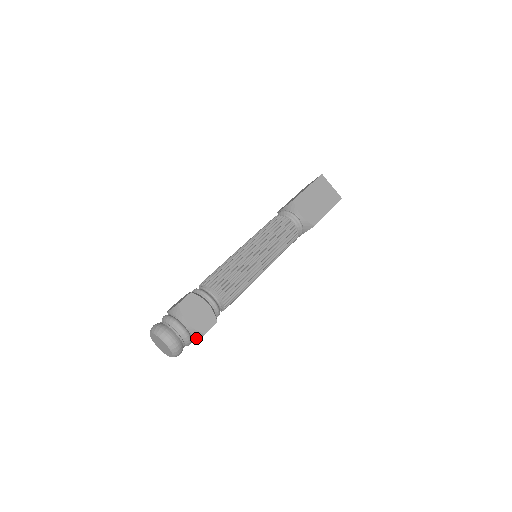
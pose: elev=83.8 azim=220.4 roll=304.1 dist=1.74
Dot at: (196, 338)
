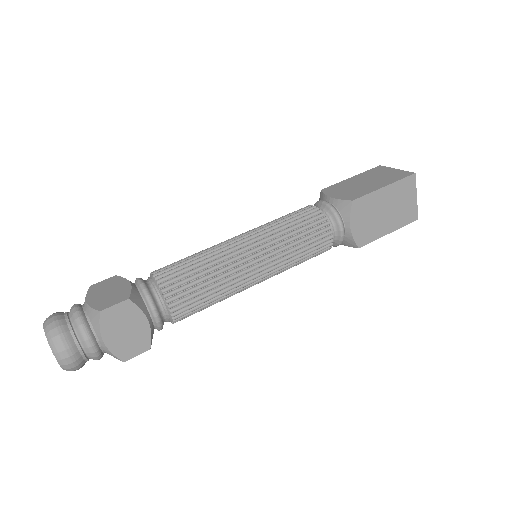
Dot at: occluded
